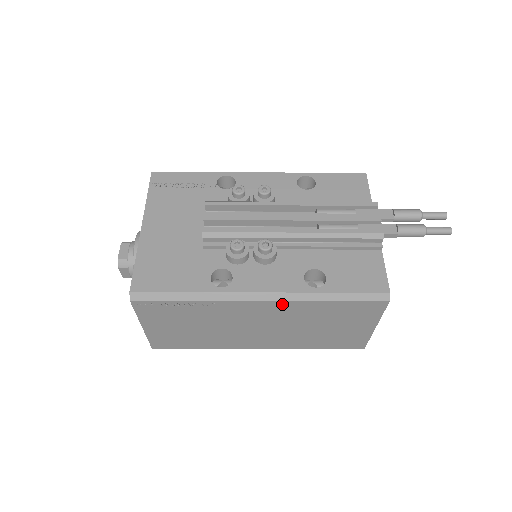
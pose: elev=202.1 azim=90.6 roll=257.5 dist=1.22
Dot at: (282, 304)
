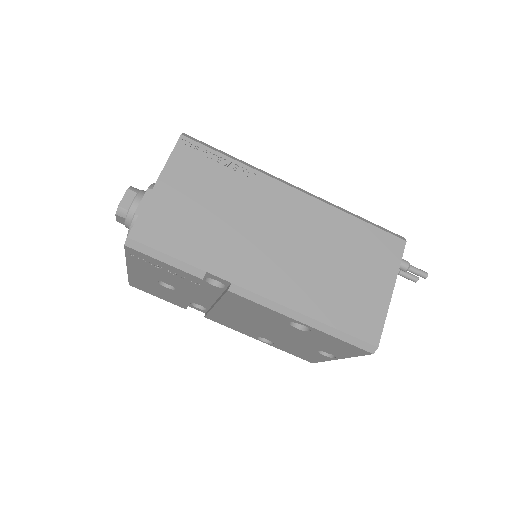
Dot at: (315, 204)
